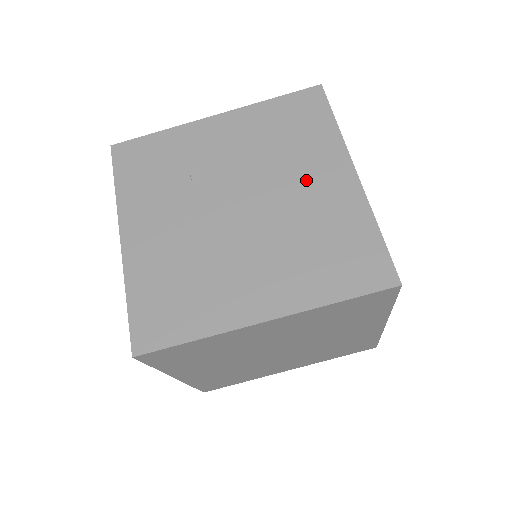
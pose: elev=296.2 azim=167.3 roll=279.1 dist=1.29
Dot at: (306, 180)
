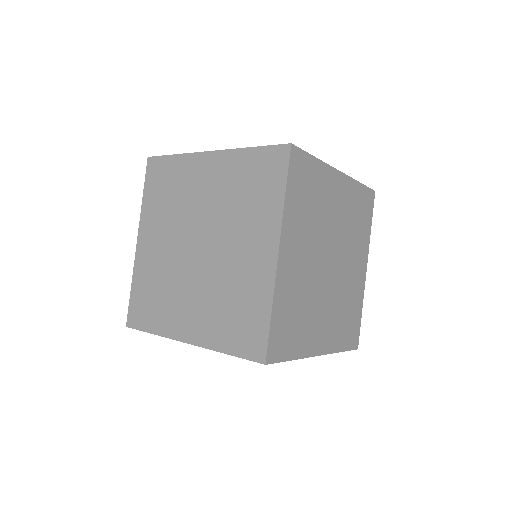
Dot at: occluded
